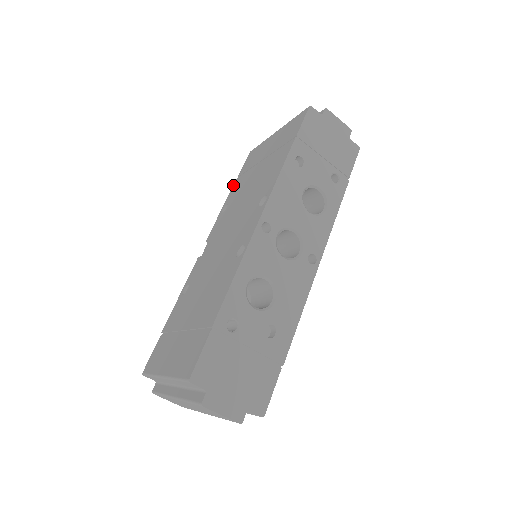
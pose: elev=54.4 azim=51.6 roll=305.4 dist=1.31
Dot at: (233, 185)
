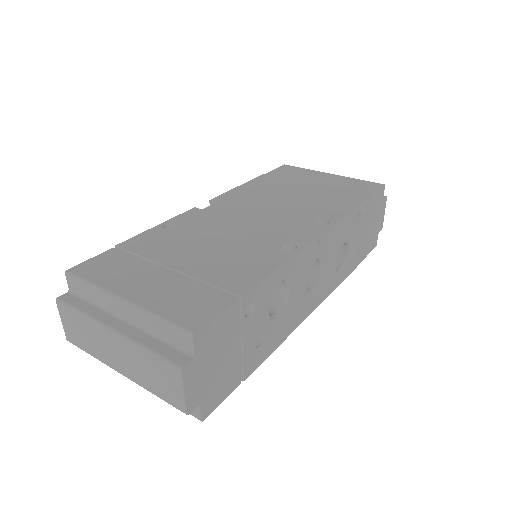
Dot at: (259, 176)
